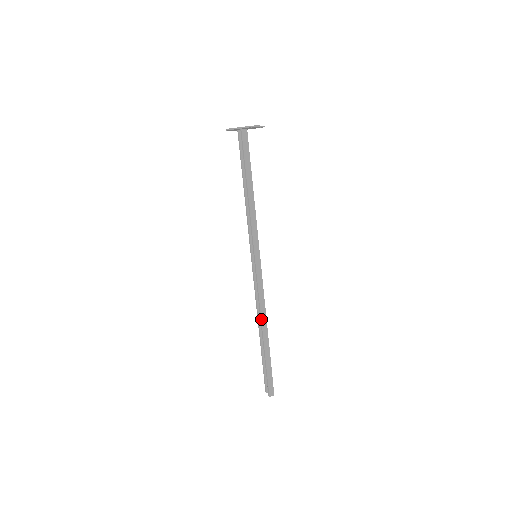
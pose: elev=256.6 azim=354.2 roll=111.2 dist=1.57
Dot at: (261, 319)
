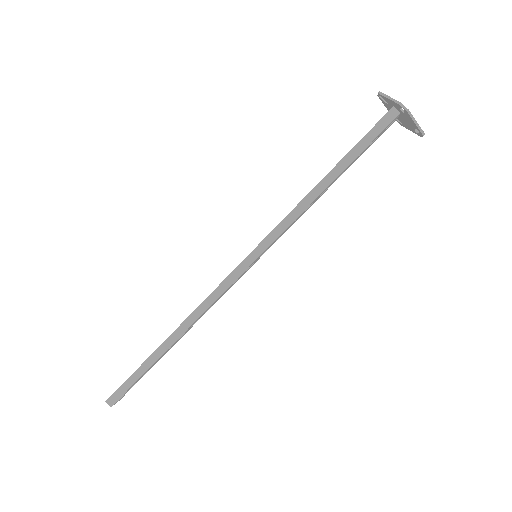
Dot at: (185, 319)
